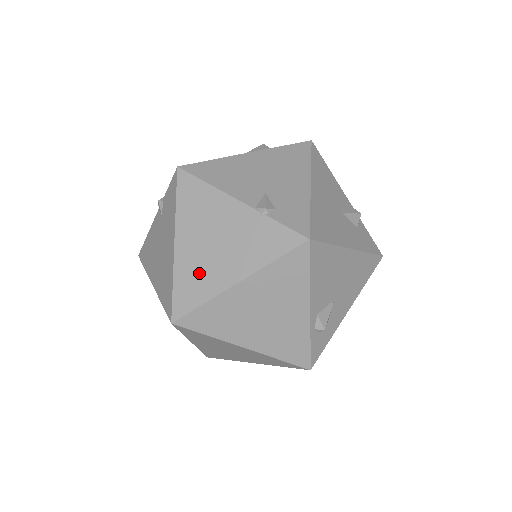
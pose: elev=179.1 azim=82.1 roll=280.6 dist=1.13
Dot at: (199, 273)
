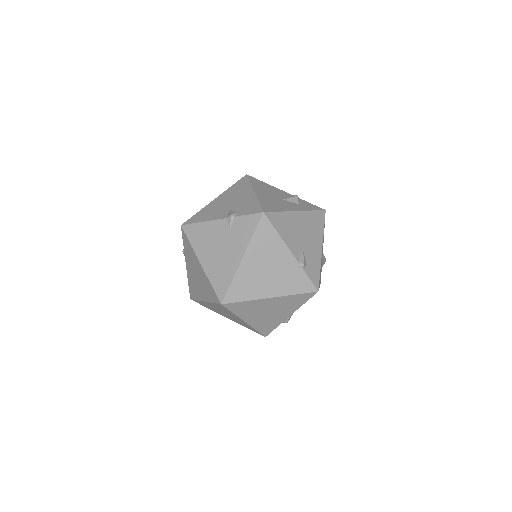
Dot at: (251, 283)
